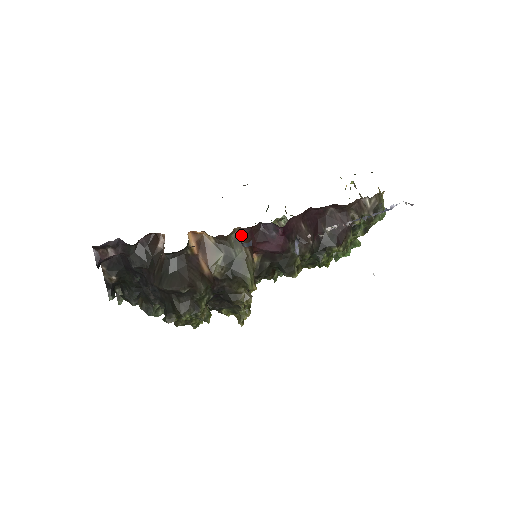
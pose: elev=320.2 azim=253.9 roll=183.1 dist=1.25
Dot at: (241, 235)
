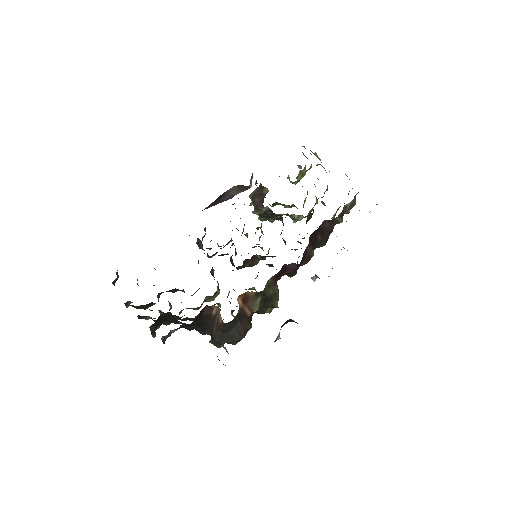
Dot at: (272, 280)
